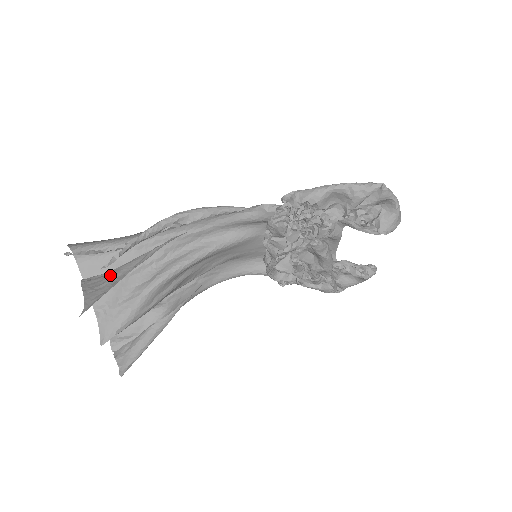
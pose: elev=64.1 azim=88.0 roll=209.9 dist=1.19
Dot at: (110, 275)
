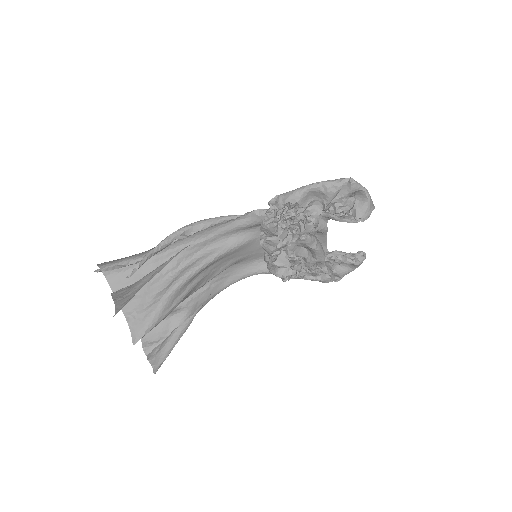
Dot at: (134, 285)
